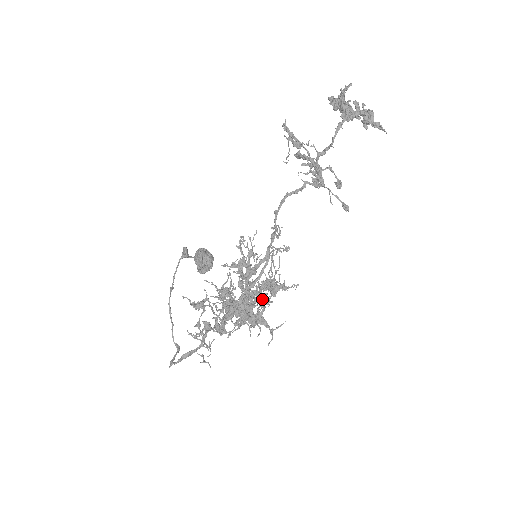
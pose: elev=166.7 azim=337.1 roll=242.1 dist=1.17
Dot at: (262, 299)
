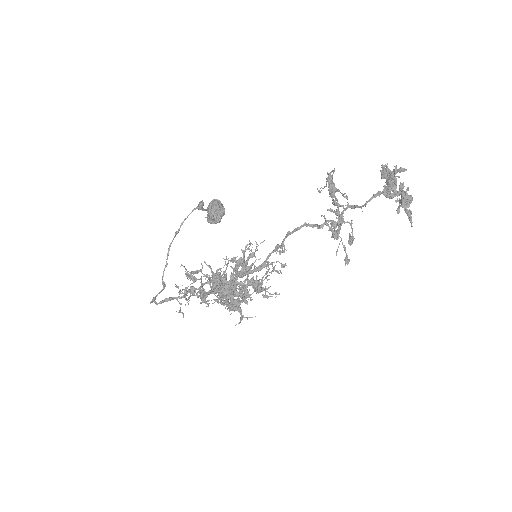
Dot at: (244, 297)
